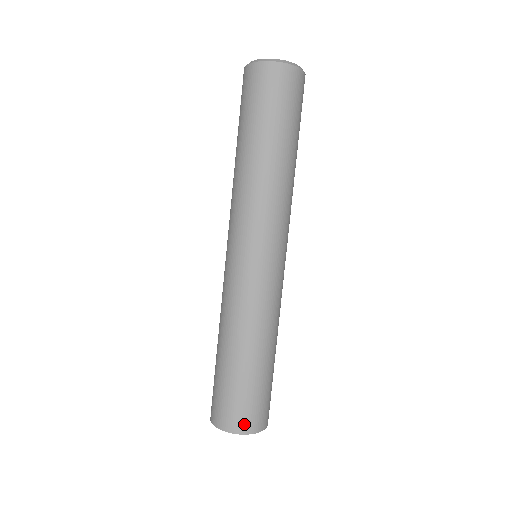
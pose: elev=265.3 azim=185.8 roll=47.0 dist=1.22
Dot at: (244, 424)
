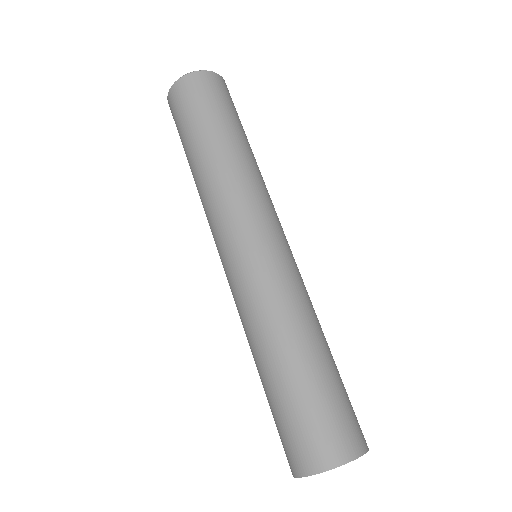
Dot at: (335, 450)
